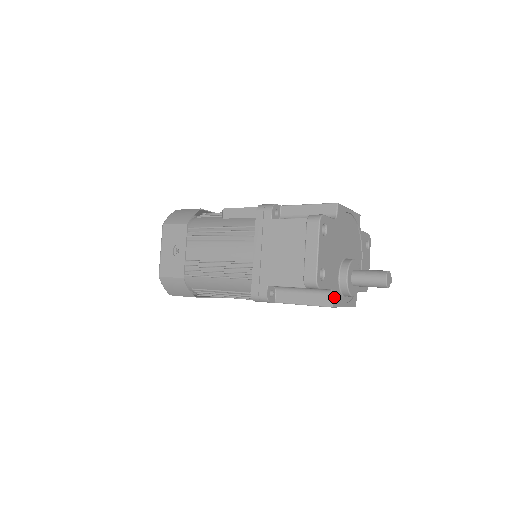
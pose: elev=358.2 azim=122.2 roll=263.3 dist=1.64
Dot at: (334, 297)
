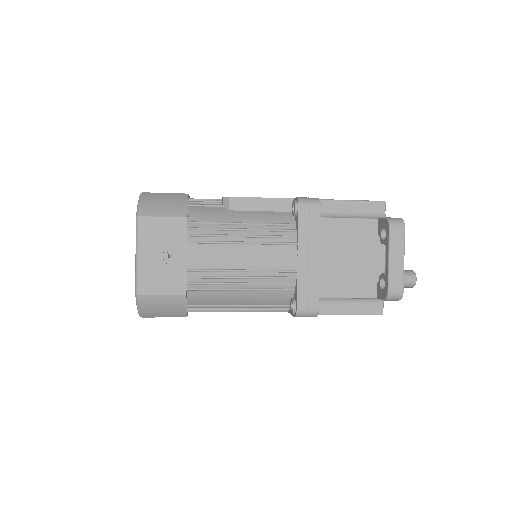
Dot at: (382, 304)
